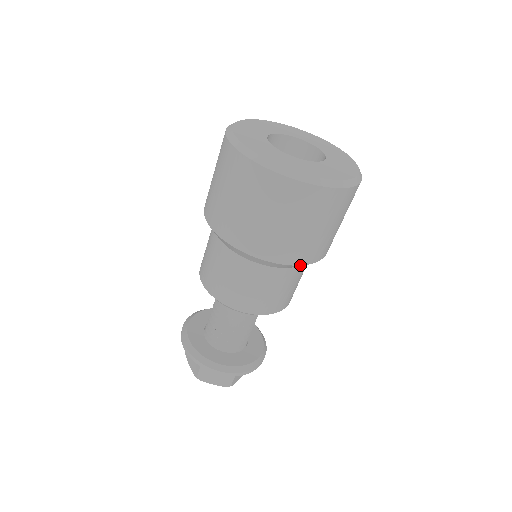
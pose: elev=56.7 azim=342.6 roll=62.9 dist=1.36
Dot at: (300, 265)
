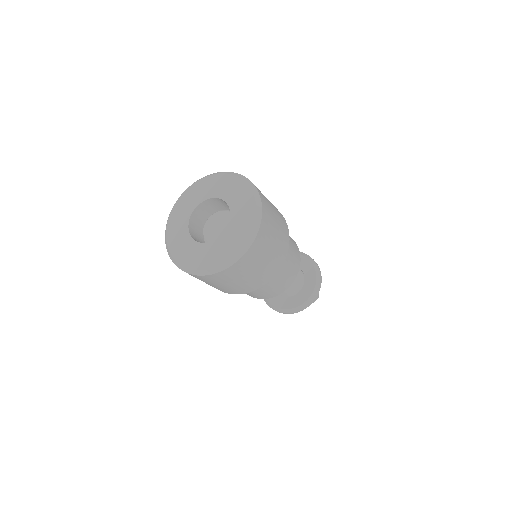
Dot at: occluded
